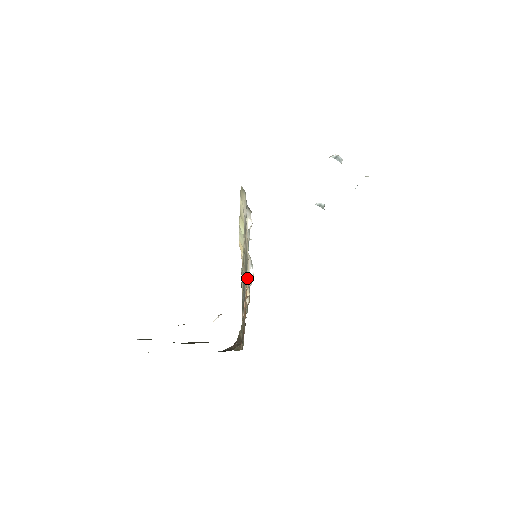
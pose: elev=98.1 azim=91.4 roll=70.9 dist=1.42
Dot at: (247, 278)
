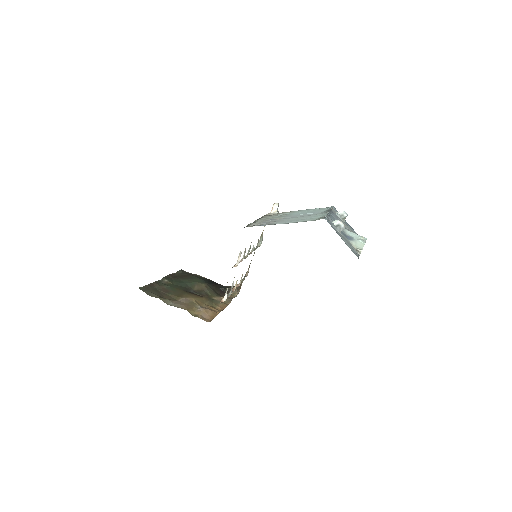
Dot at: (231, 286)
